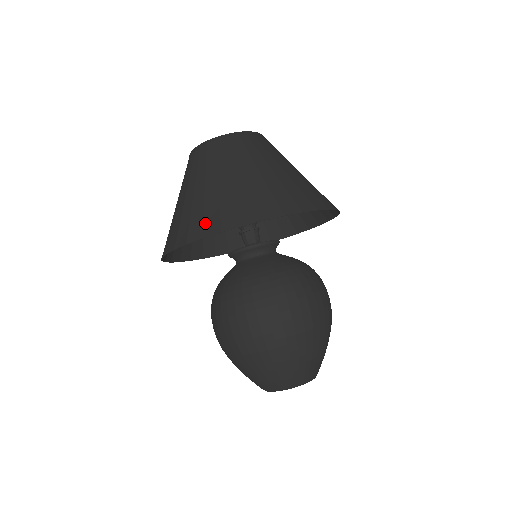
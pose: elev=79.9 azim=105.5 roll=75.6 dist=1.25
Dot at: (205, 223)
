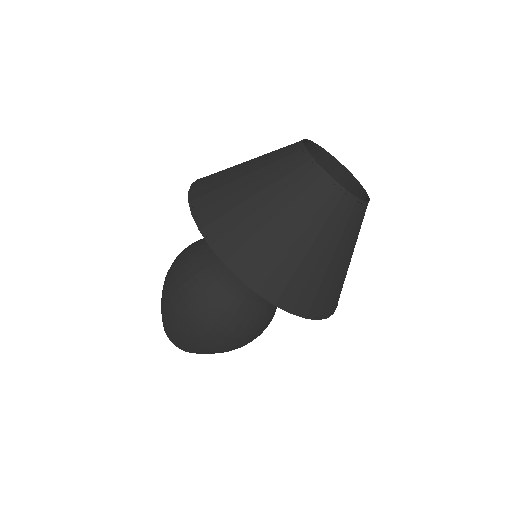
Dot at: (254, 267)
